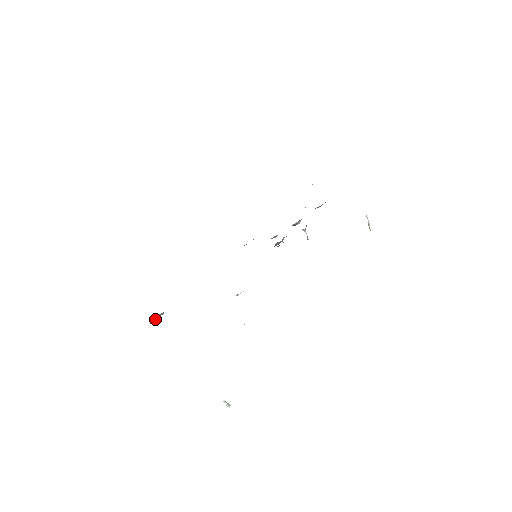
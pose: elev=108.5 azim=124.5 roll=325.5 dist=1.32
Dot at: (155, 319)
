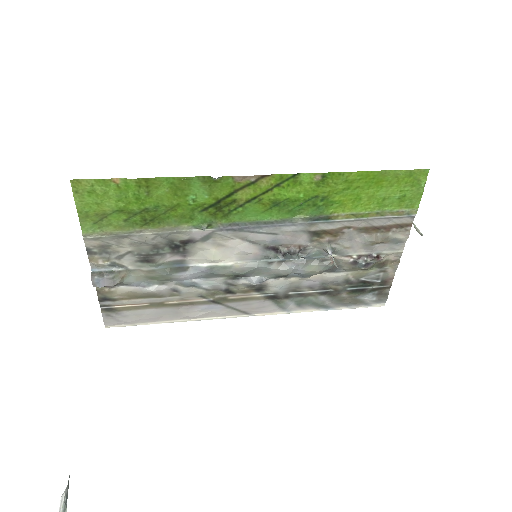
Dot at: (100, 273)
